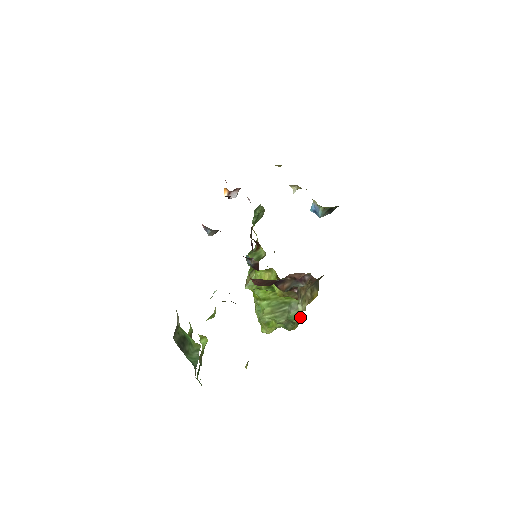
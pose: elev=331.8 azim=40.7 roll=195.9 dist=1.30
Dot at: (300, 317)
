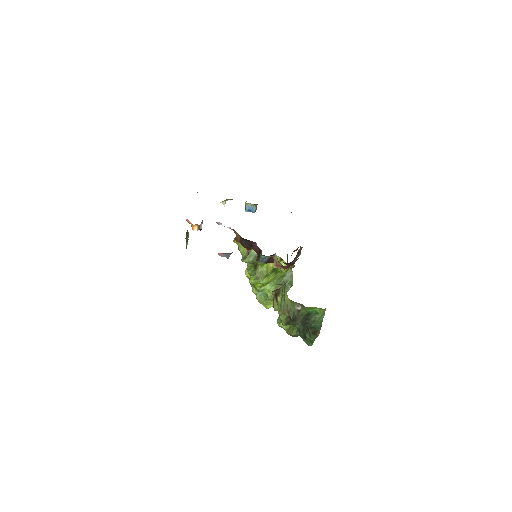
Dot at: occluded
